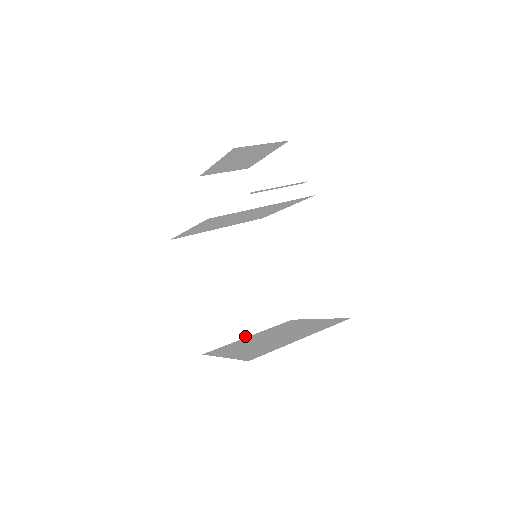
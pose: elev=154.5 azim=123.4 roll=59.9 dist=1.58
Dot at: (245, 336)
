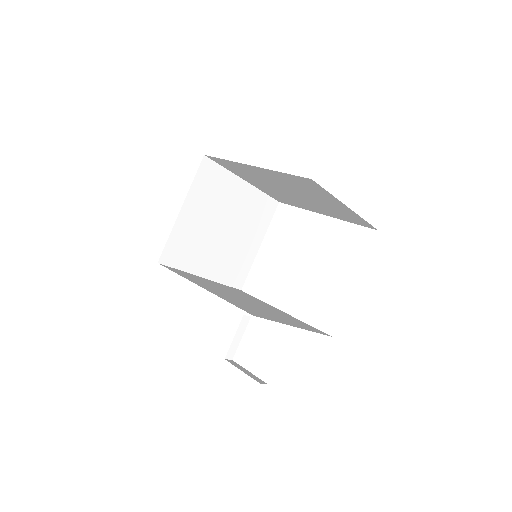
Dot at: occluded
